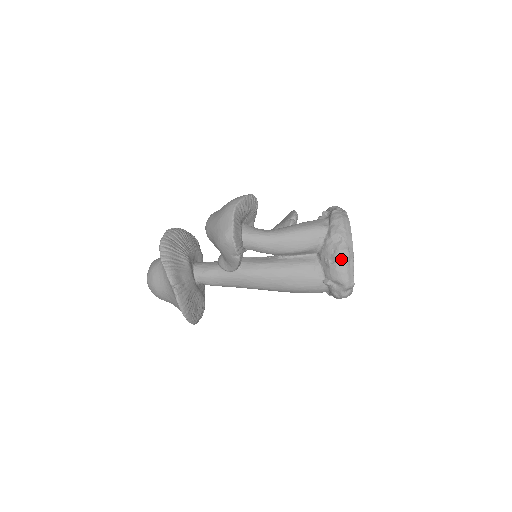
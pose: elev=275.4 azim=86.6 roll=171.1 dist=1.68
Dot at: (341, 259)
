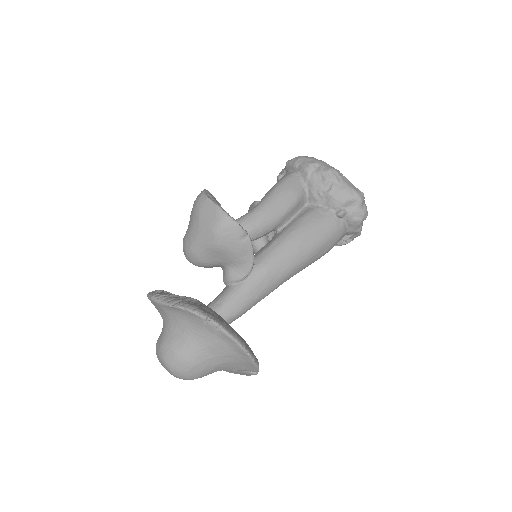
Dot at: (334, 178)
